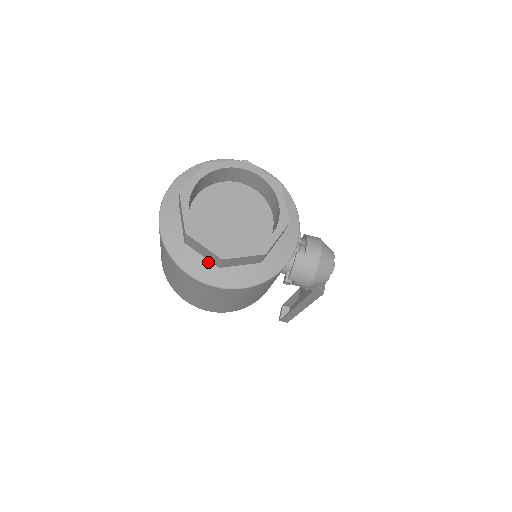
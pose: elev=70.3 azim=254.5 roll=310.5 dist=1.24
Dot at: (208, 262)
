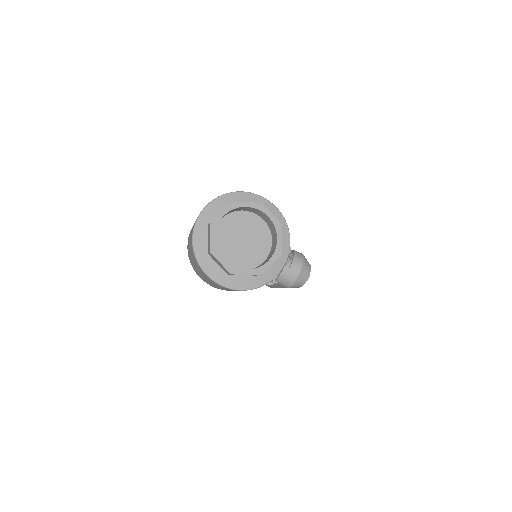
Dot at: (221, 270)
